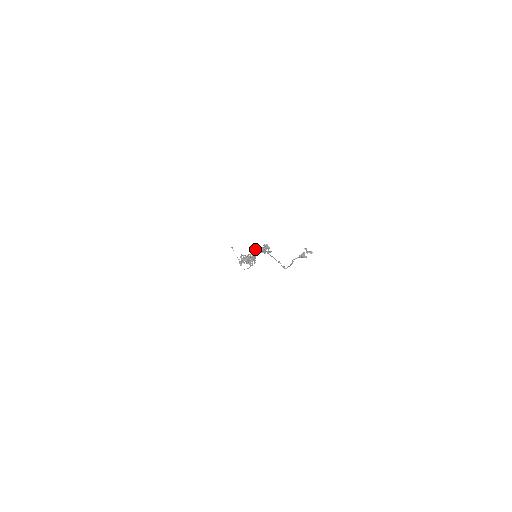
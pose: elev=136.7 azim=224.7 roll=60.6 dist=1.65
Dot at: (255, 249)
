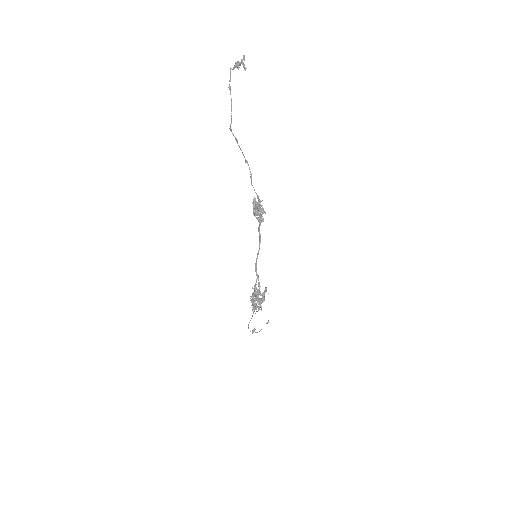
Dot at: occluded
